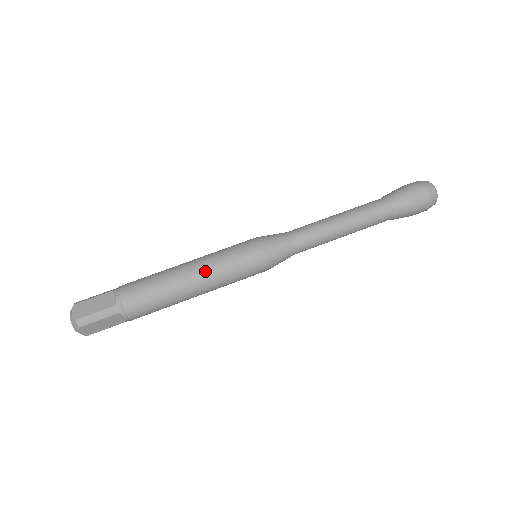
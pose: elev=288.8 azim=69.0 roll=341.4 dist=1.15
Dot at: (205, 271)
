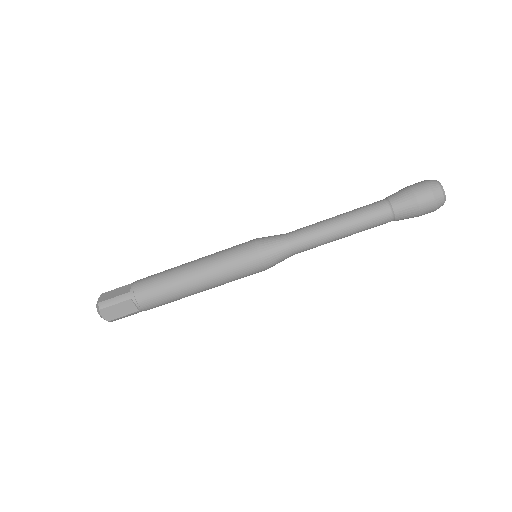
Dot at: (213, 286)
